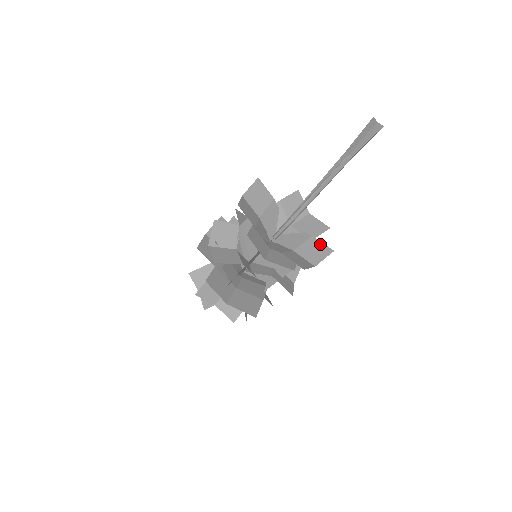
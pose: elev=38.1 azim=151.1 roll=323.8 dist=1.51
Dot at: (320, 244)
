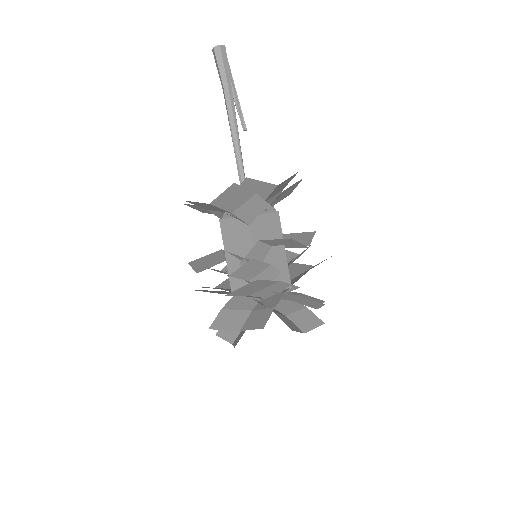
Dot at: (288, 181)
